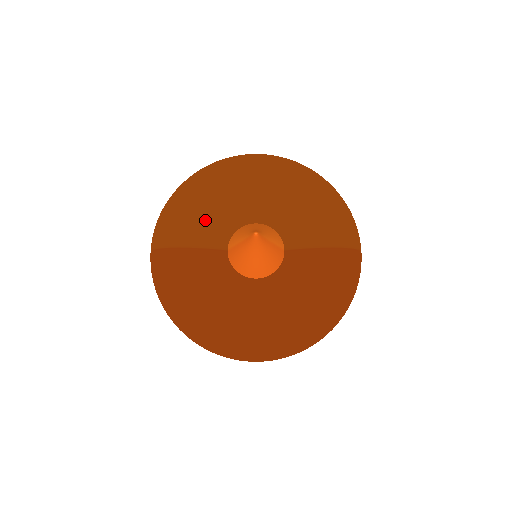
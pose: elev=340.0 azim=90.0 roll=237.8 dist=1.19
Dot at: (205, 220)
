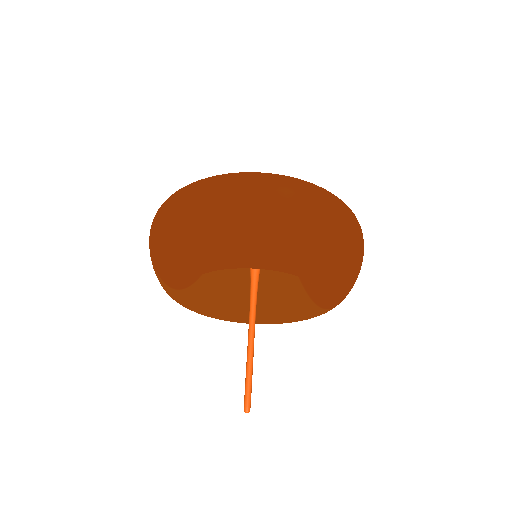
Dot at: occluded
